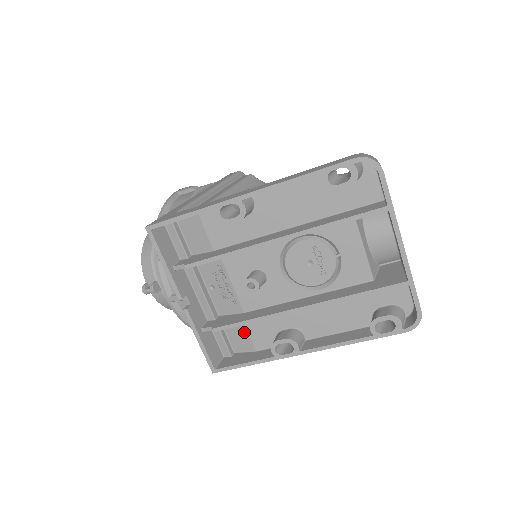
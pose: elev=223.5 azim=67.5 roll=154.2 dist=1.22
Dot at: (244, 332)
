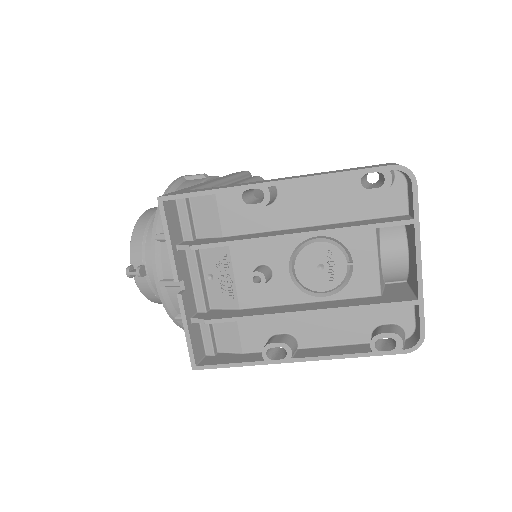
Dot at: (234, 331)
